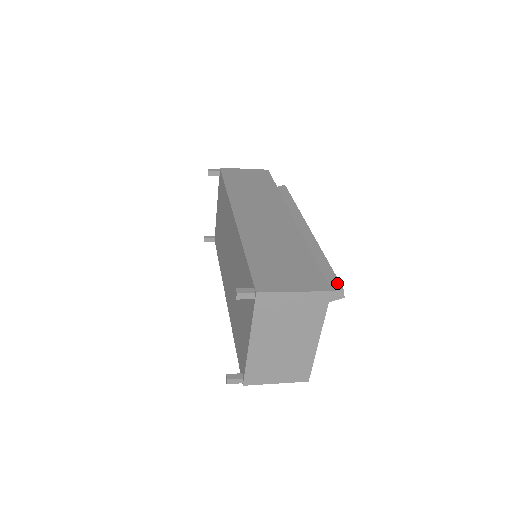
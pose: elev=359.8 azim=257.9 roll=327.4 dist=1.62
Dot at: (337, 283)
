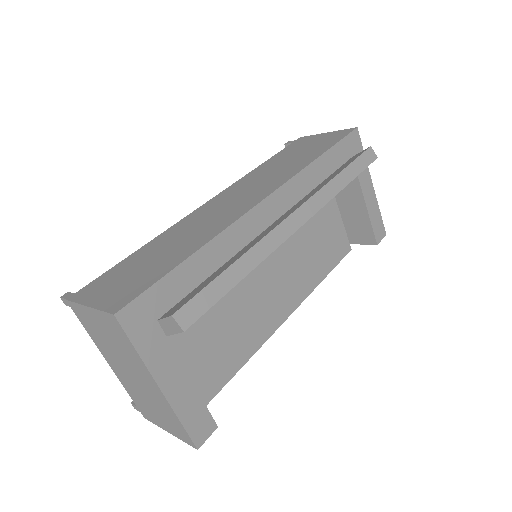
Dot at: (181, 306)
